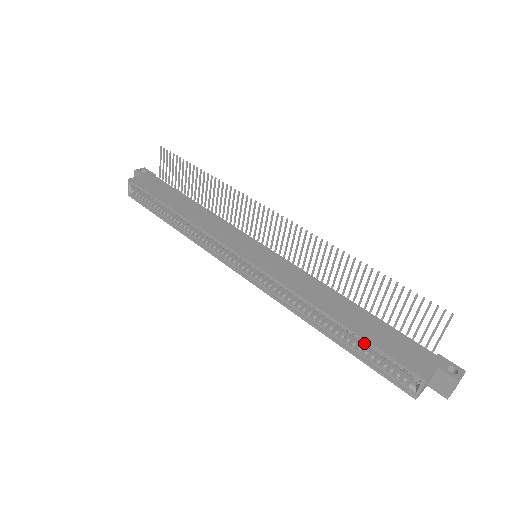
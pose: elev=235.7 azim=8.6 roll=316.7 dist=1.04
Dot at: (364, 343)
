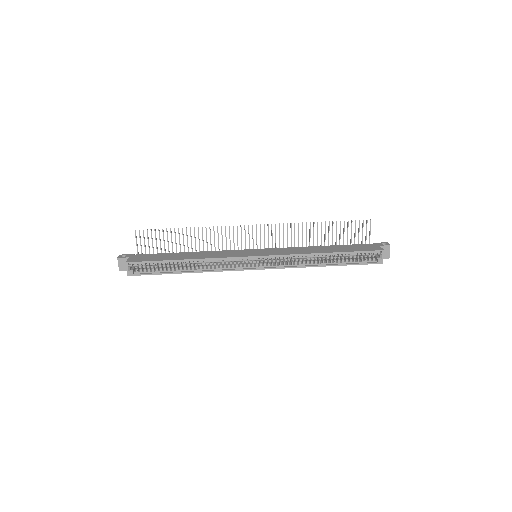
Dot at: (347, 255)
